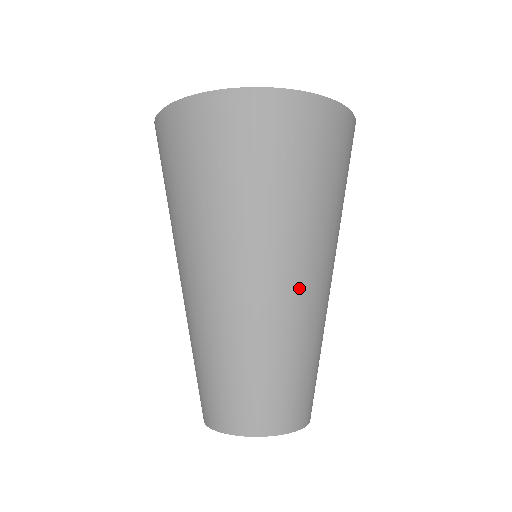
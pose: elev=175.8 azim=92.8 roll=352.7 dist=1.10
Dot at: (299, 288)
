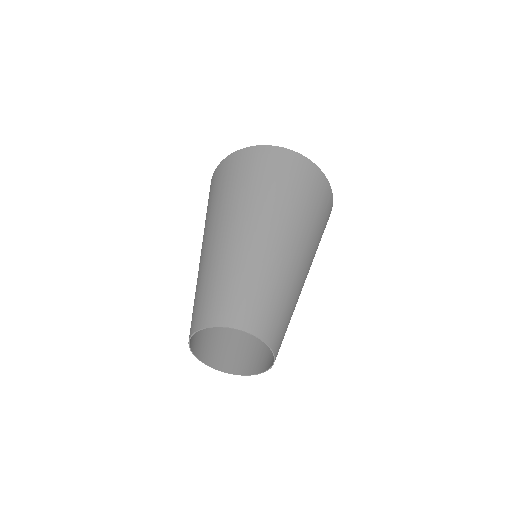
Dot at: (266, 237)
